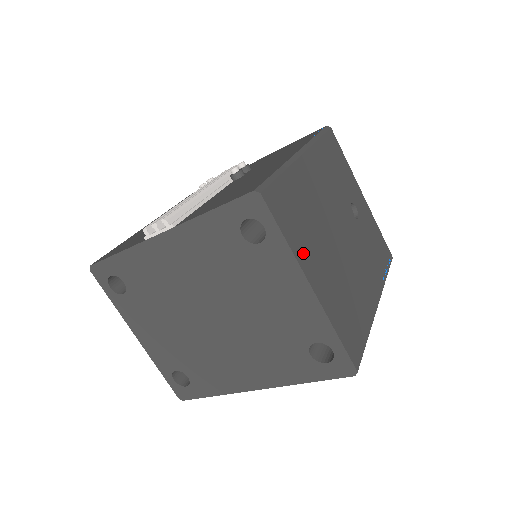
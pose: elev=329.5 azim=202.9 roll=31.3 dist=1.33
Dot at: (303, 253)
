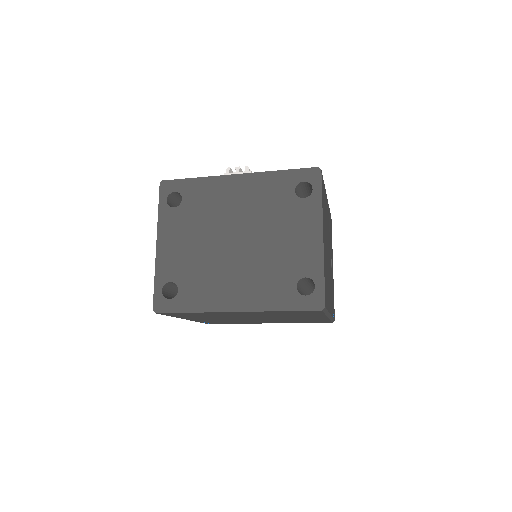
Dot at: (323, 219)
